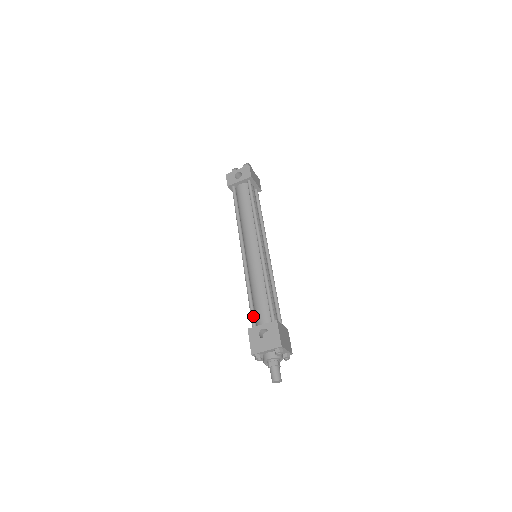
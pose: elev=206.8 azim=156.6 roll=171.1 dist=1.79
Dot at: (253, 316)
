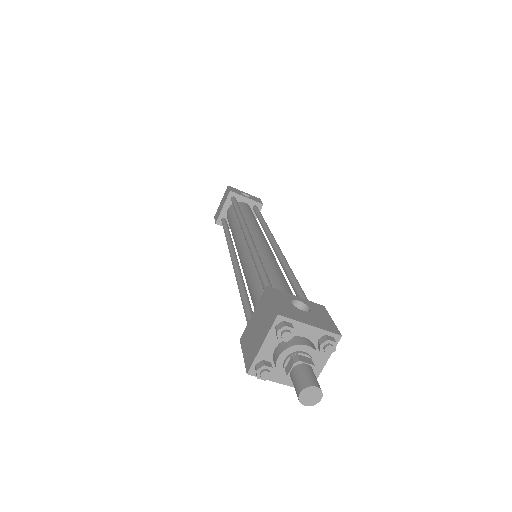
Dot at: occluded
